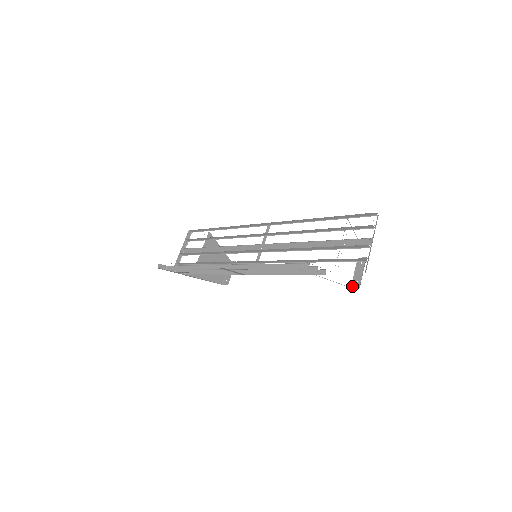
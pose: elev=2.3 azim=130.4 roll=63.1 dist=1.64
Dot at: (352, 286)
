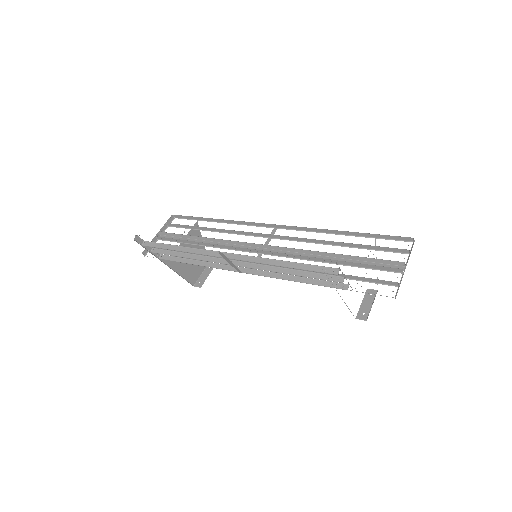
Dot at: (357, 317)
